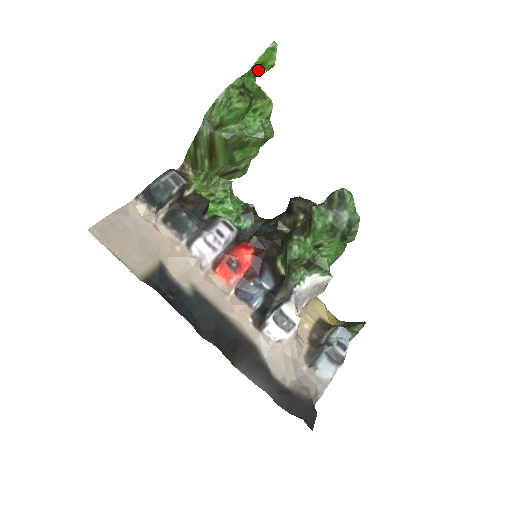
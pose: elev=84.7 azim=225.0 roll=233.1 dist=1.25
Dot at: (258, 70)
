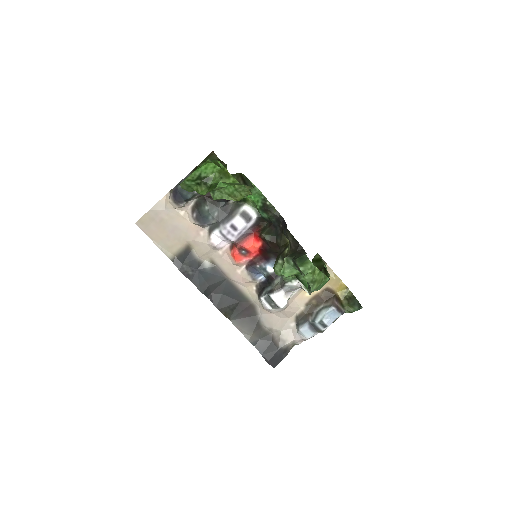
Dot at: (214, 160)
